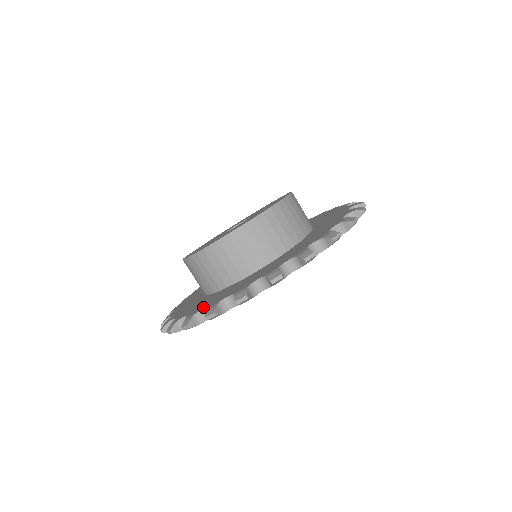
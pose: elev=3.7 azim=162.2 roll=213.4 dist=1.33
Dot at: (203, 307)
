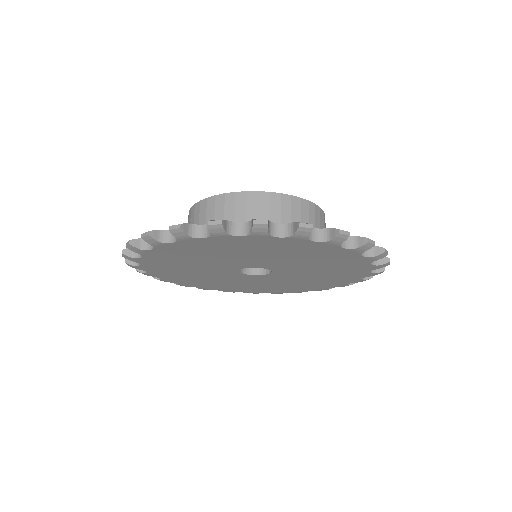
Dot at: (273, 224)
